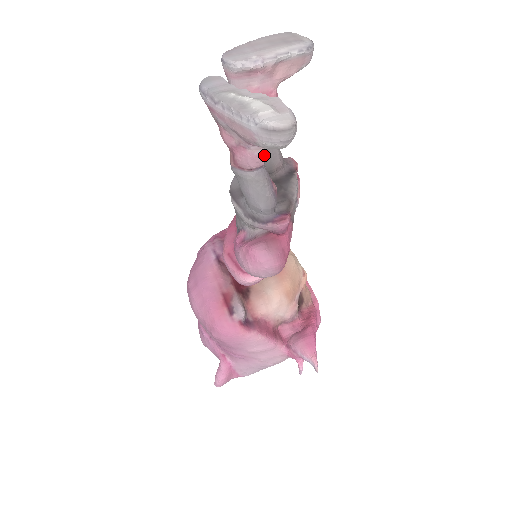
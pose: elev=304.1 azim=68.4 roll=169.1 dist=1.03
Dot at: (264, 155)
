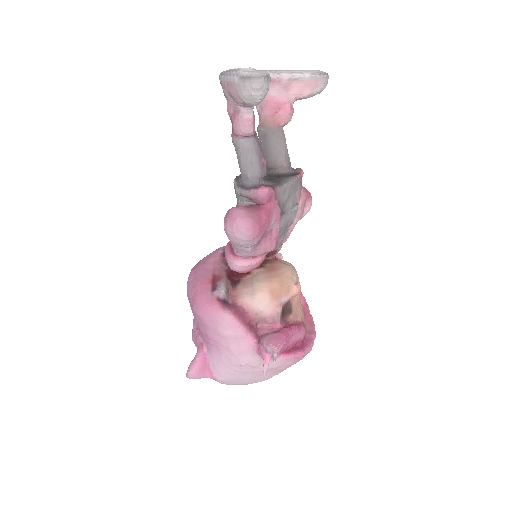
Dot at: (252, 121)
